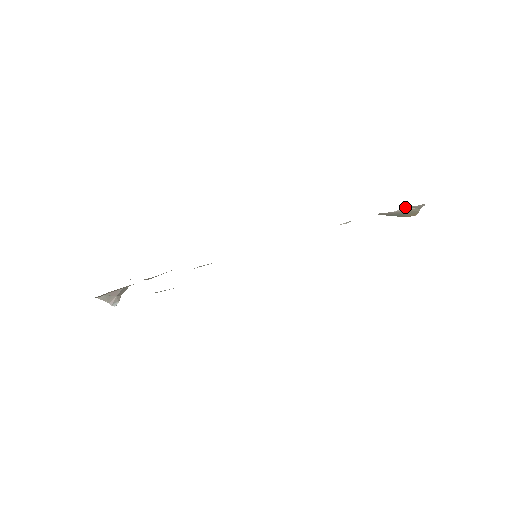
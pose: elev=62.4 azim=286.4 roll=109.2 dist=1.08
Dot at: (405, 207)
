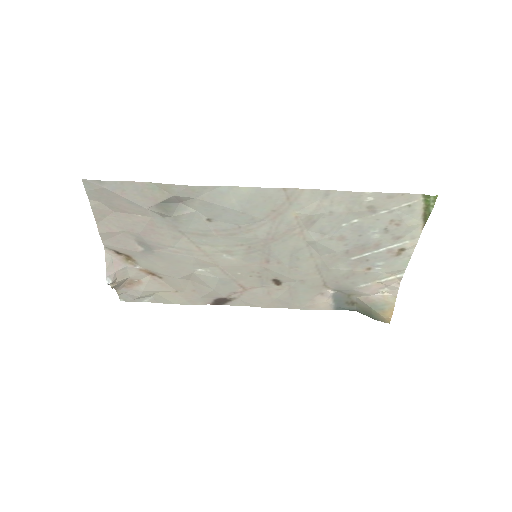
Dot at: (383, 292)
